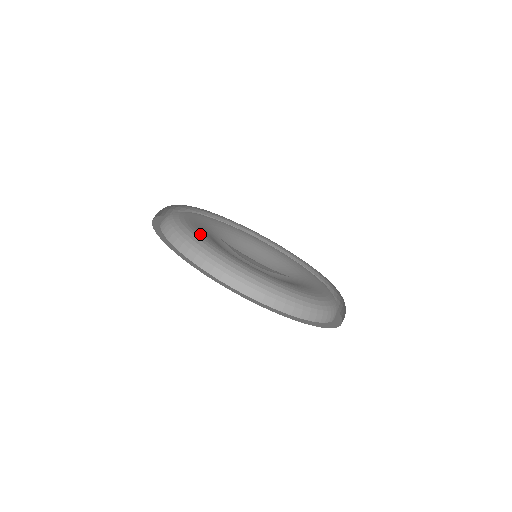
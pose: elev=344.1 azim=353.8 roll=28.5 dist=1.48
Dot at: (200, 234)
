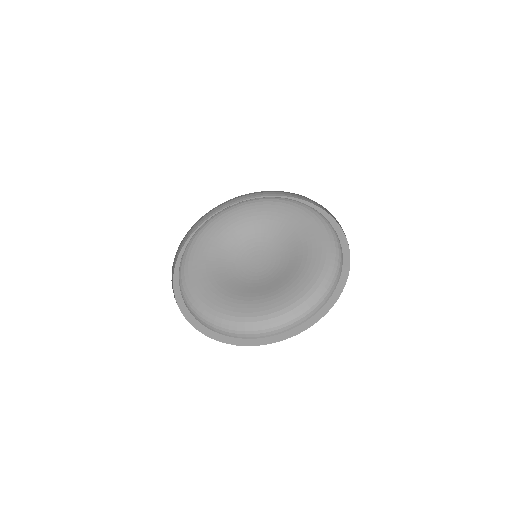
Dot at: (253, 313)
